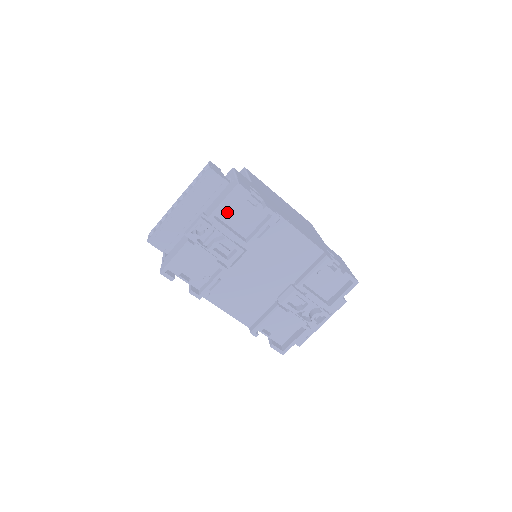
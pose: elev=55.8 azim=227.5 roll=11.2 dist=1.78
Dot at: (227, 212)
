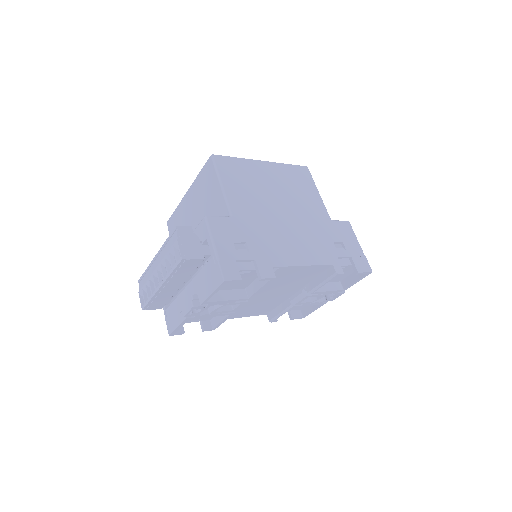
Dot at: occluded
